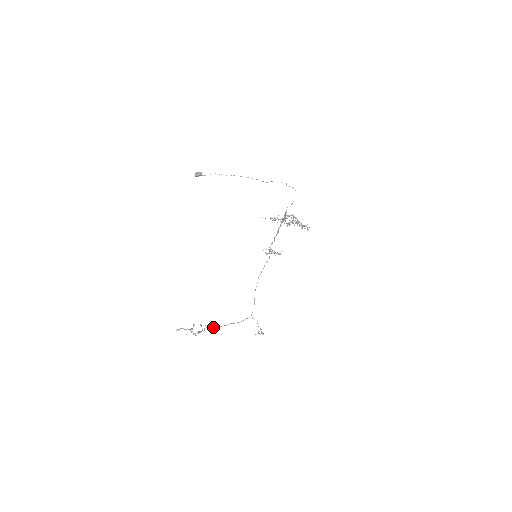
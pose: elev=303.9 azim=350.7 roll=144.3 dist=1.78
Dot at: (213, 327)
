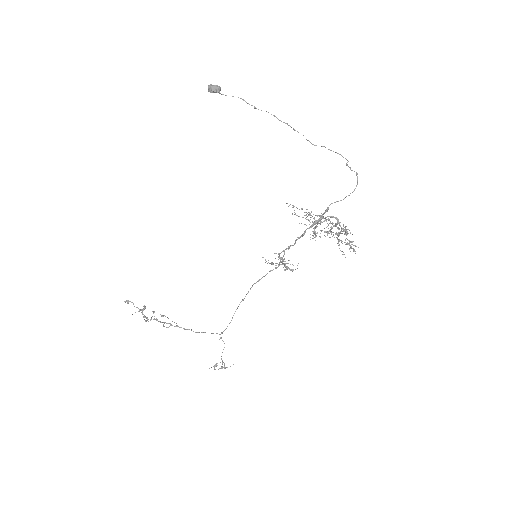
Dot at: occluded
